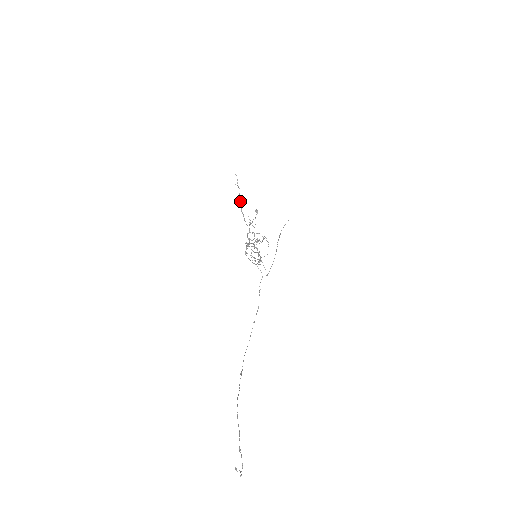
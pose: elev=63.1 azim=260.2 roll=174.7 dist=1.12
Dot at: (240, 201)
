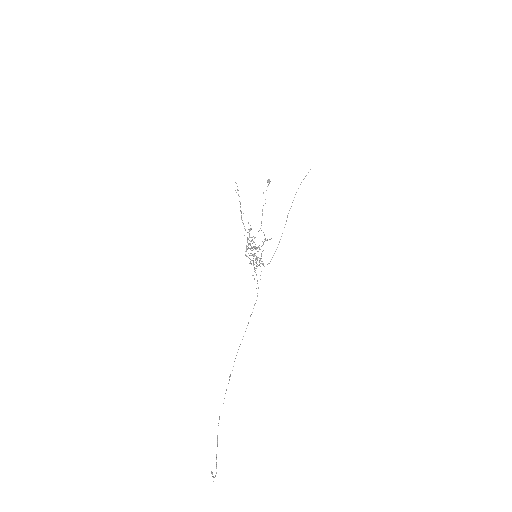
Dot at: occluded
